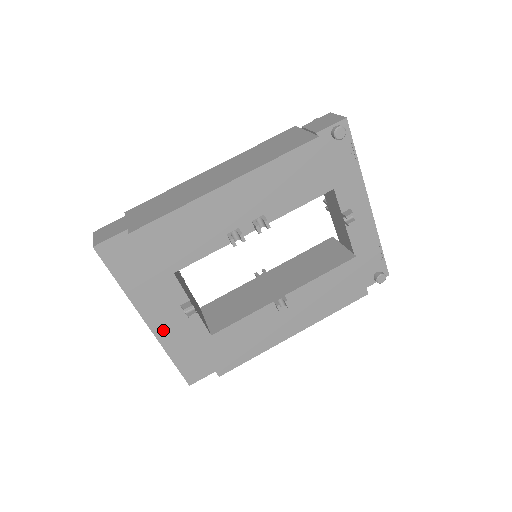
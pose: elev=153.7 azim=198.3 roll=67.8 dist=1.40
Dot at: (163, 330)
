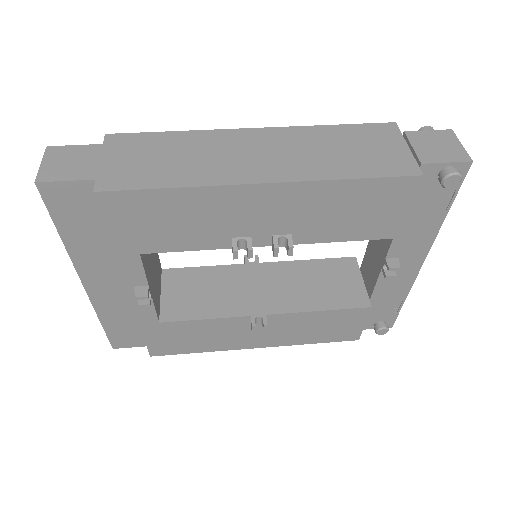
Dot at: (102, 295)
